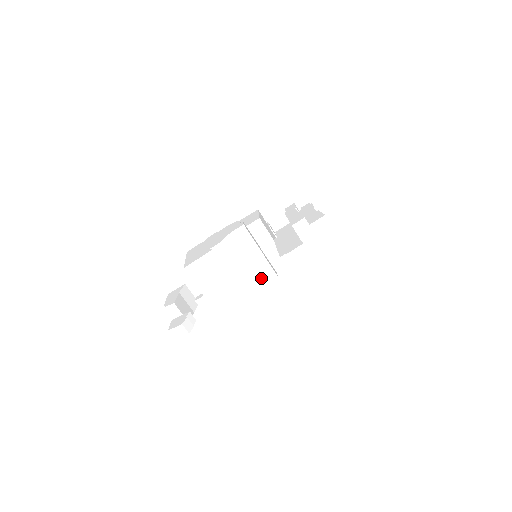
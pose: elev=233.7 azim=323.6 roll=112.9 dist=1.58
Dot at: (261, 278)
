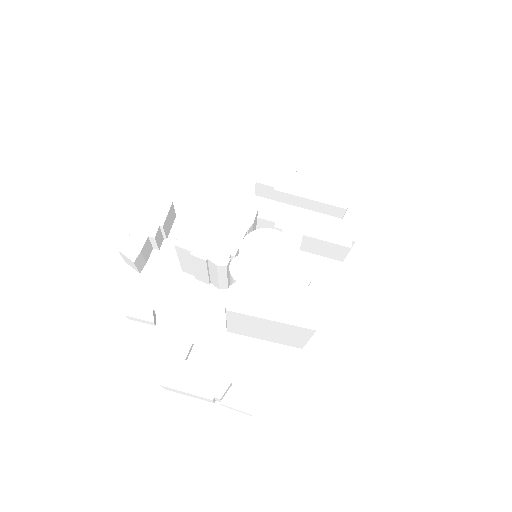
Dot at: occluded
